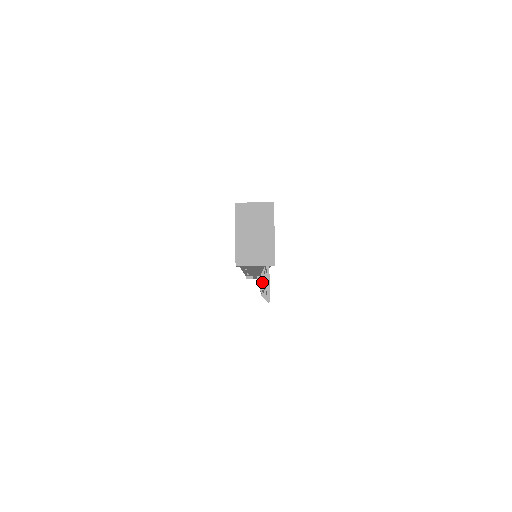
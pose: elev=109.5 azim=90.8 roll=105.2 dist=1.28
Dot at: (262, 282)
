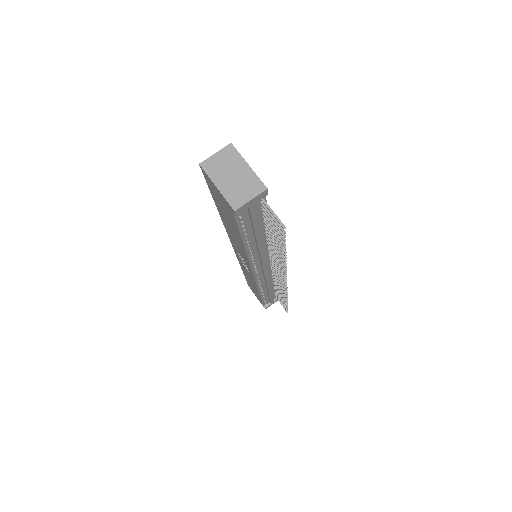
Dot at: (277, 275)
